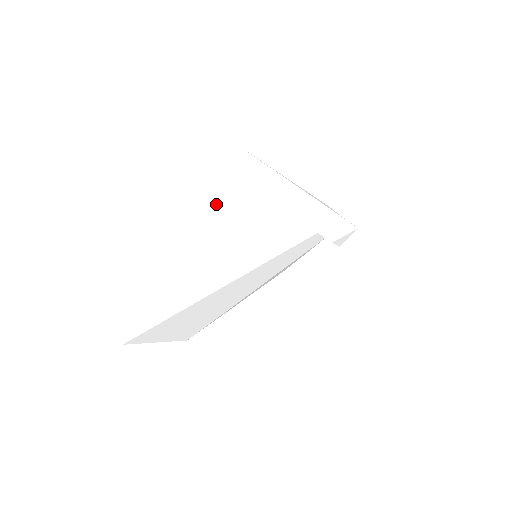
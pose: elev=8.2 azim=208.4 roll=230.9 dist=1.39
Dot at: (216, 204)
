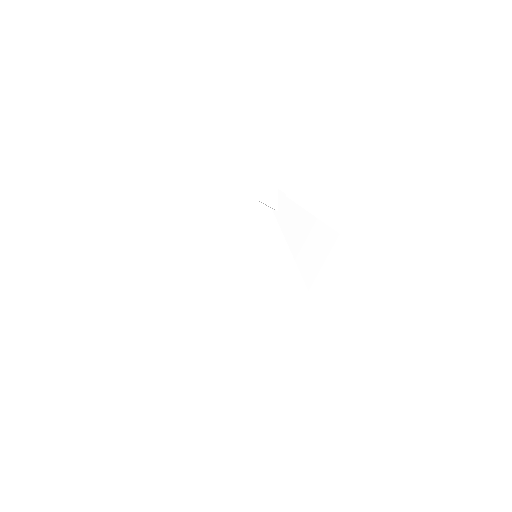
Dot at: (211, 207)
